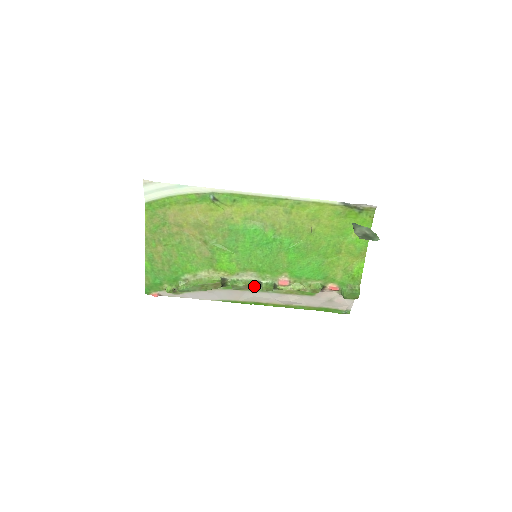
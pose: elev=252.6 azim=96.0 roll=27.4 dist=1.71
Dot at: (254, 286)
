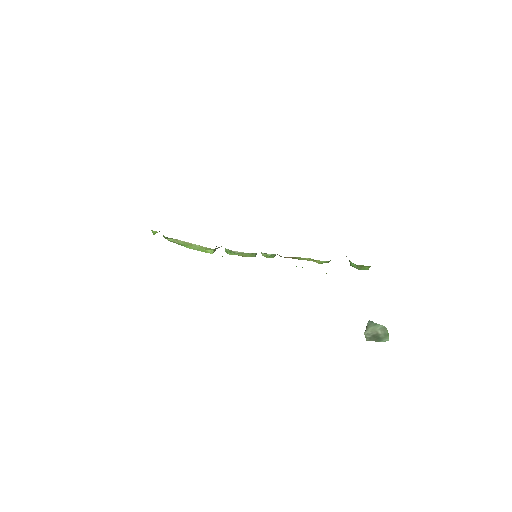
Dot at: (252, 256)
